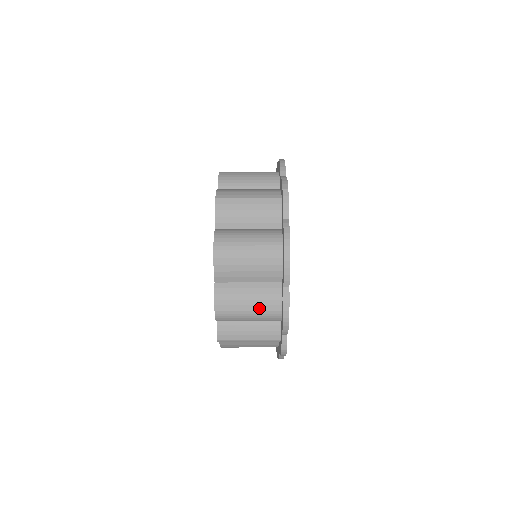
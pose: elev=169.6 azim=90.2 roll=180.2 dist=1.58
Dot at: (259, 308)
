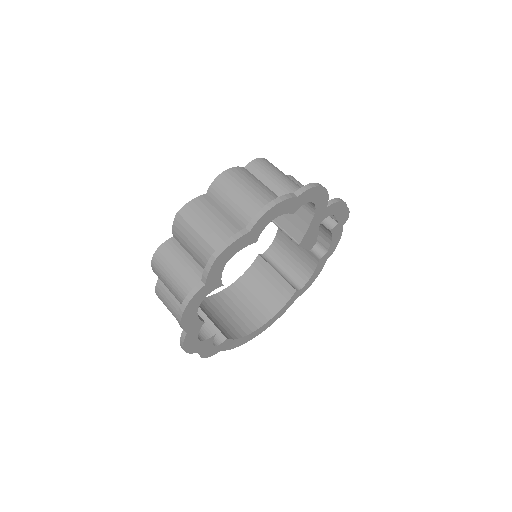
Dot at: occluded
